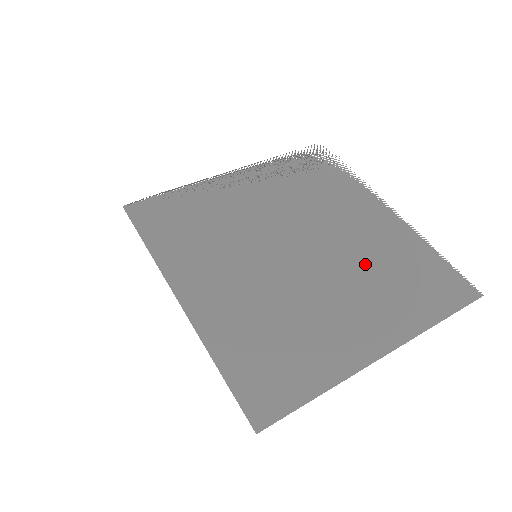
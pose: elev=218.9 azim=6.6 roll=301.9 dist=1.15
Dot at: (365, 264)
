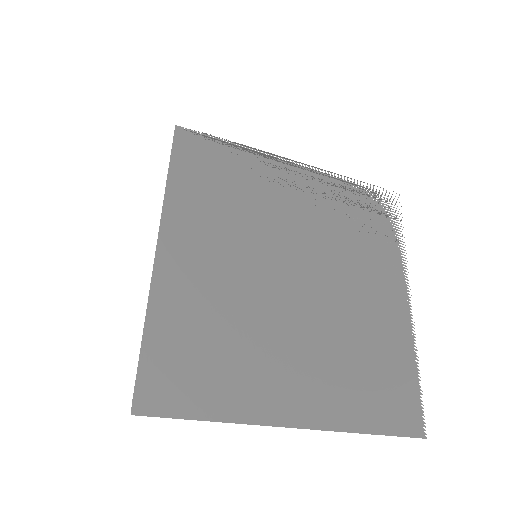
Dot at: (345, 333)
